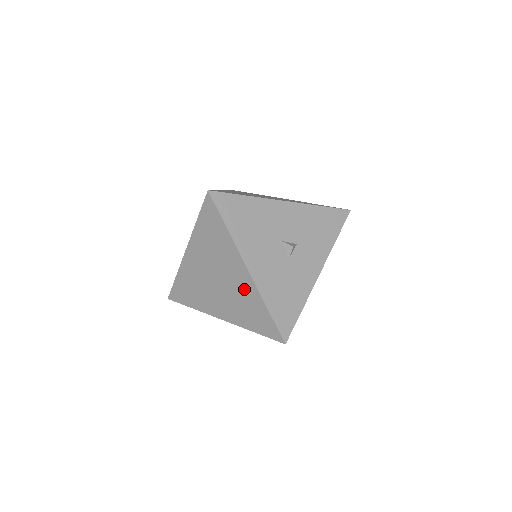
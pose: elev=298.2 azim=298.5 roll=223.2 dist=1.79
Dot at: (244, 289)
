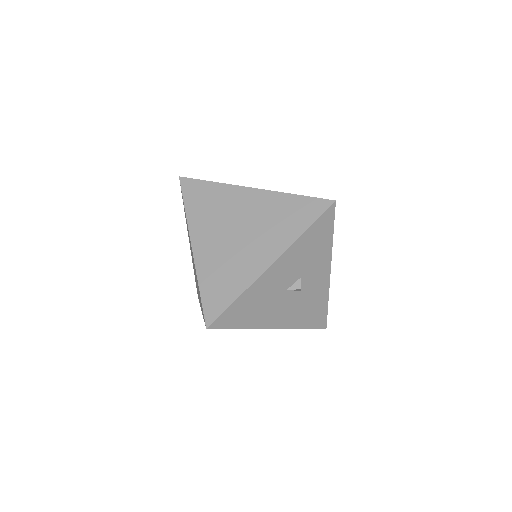
Dot at: occluded
